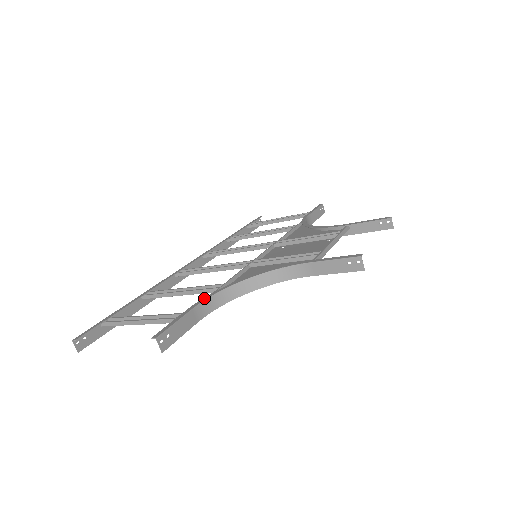
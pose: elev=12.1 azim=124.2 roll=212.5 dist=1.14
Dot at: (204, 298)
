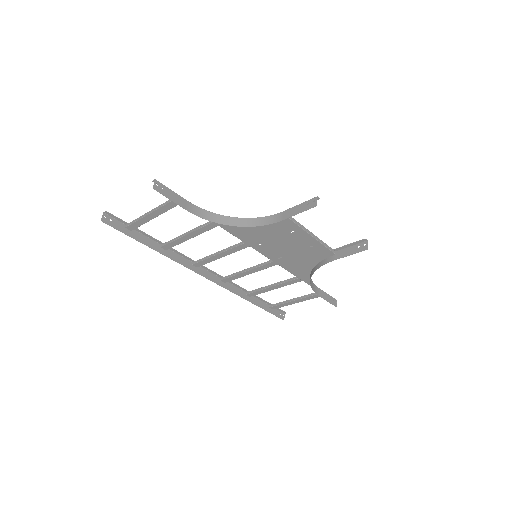
Dot at: (200, 209)
